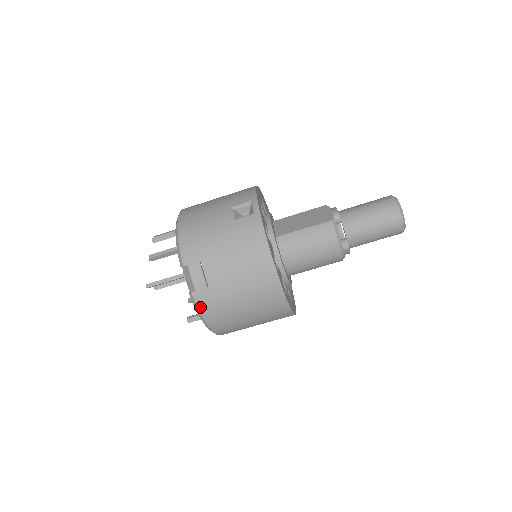
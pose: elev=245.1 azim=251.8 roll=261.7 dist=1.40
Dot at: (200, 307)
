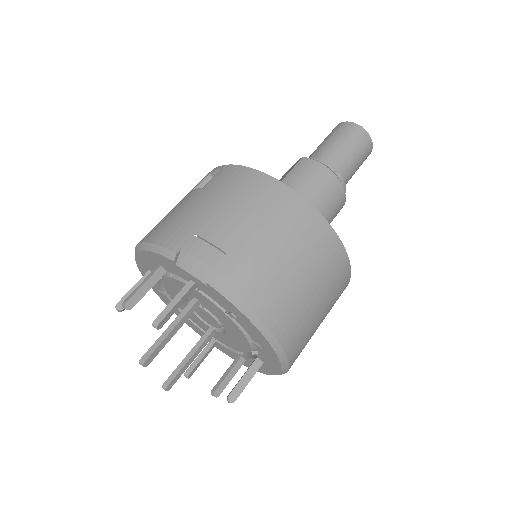
Dot at: (233, 289)
